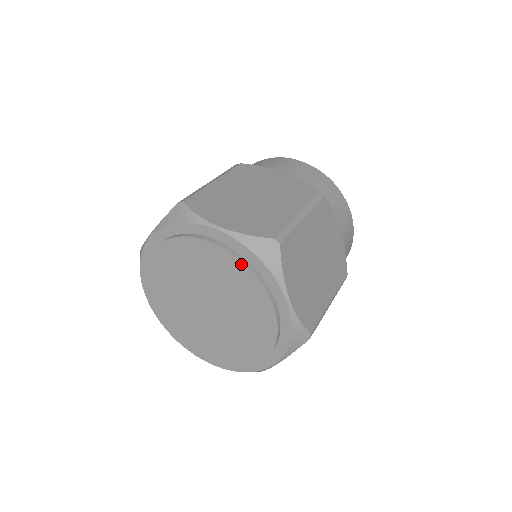
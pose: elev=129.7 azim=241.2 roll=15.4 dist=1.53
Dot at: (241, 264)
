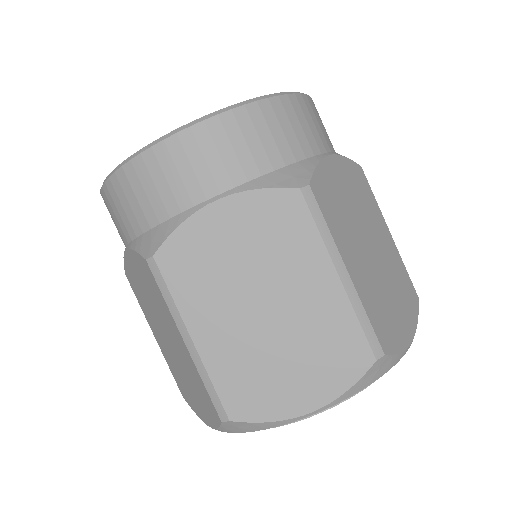
Dot at: occluded
